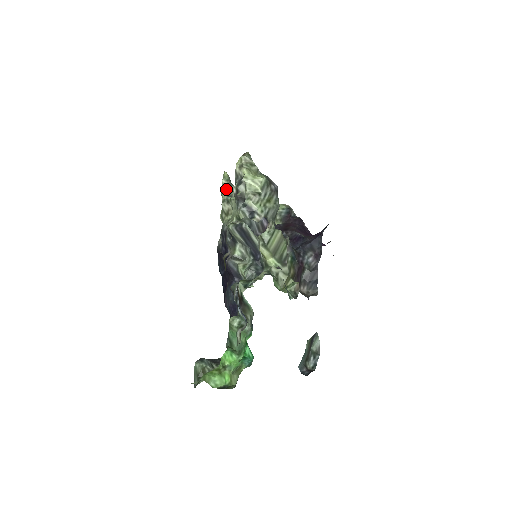
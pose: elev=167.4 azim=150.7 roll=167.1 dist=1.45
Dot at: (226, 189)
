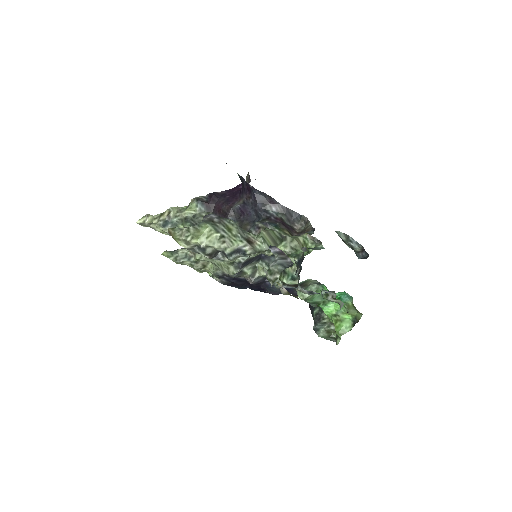
Dot at: (180, 259)
